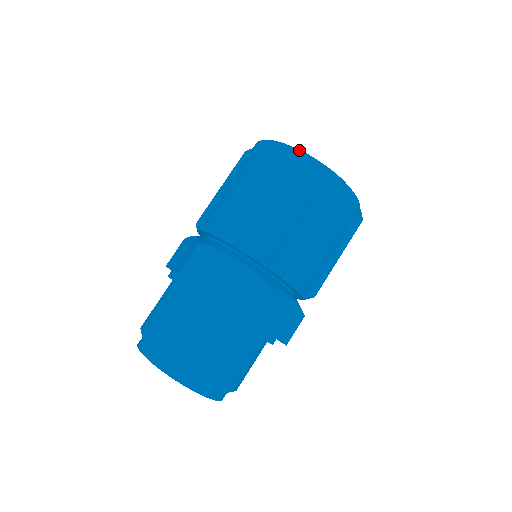
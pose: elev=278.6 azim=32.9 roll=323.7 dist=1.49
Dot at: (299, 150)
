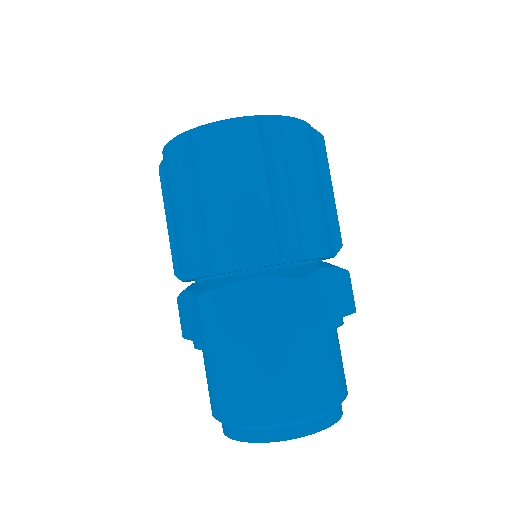
Dot at: (295, 118)
